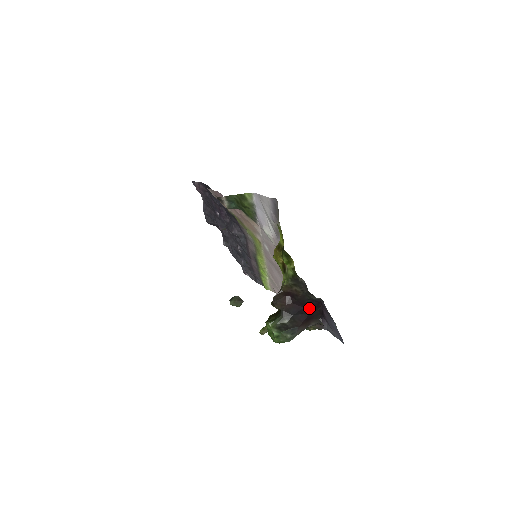
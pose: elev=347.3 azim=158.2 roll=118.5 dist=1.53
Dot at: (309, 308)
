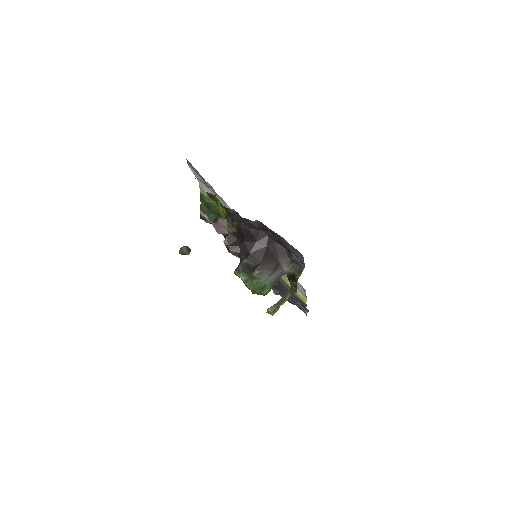
Dot at: (262, 241)
